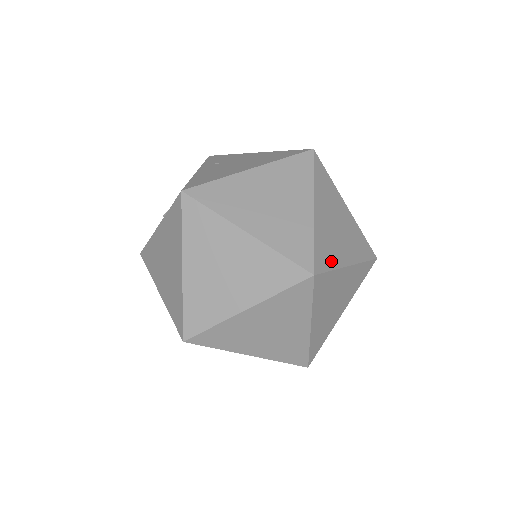
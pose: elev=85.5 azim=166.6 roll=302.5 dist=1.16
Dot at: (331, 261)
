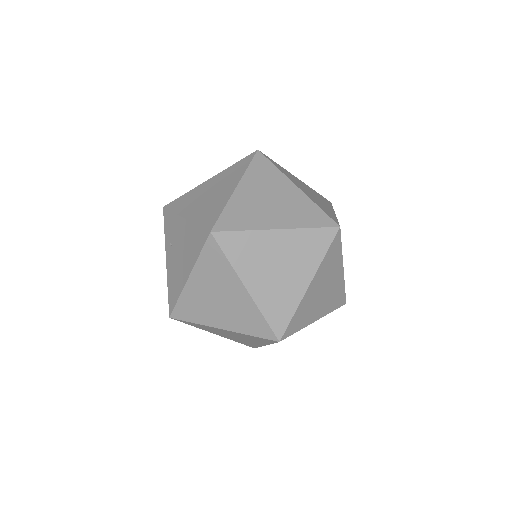
Dot at: (288, 309)
